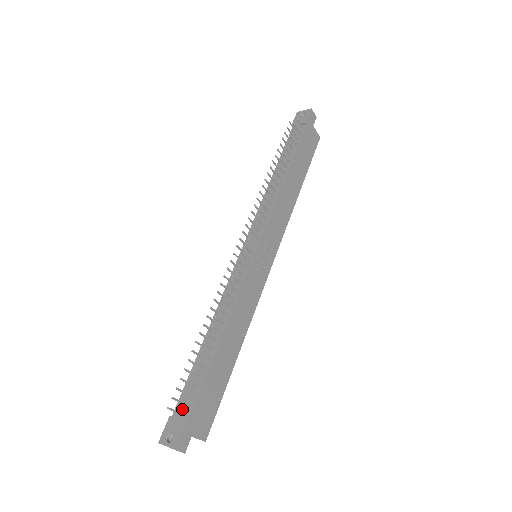
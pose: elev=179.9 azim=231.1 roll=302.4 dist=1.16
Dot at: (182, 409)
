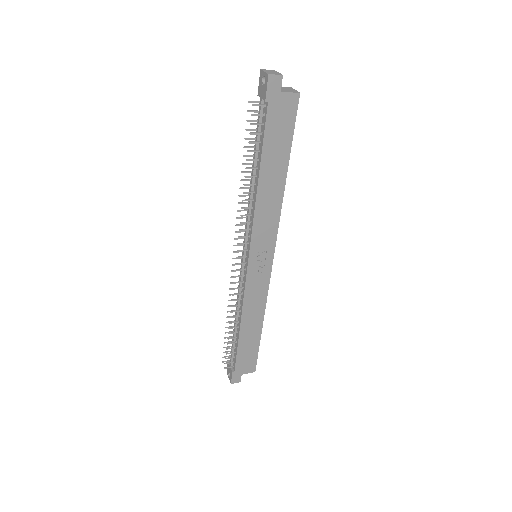
Dot at: (231, 363)
